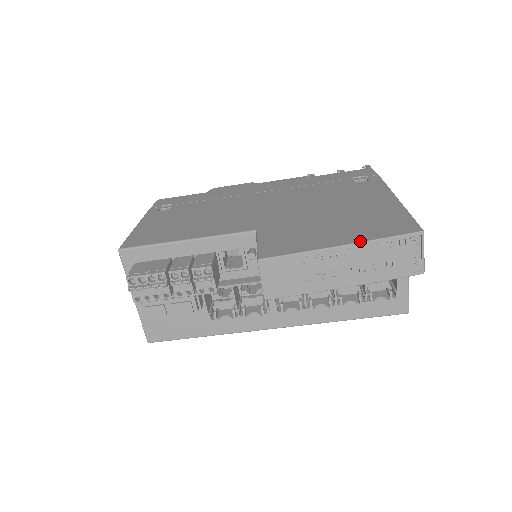
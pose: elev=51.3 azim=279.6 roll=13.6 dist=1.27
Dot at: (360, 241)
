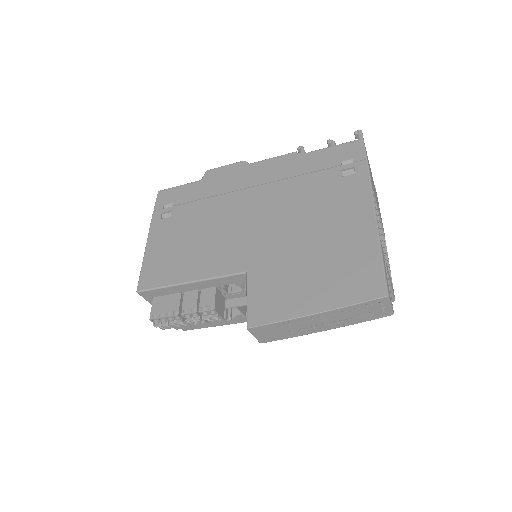
Dot at: (331, 308)
